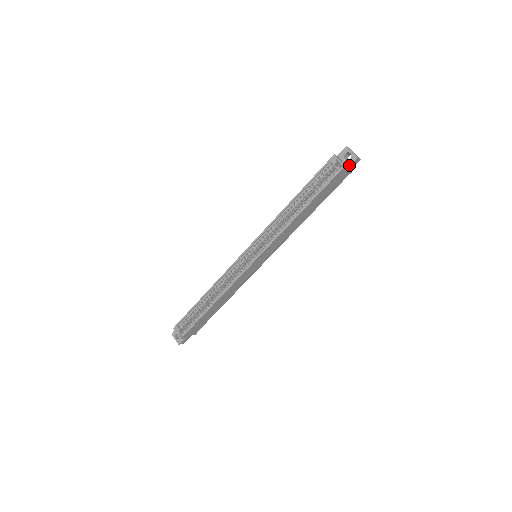
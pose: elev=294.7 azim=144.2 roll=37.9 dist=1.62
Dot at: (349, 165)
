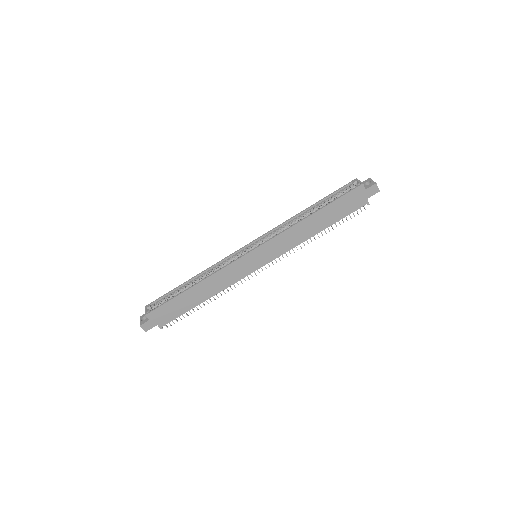
Dot at: (367, 188)
